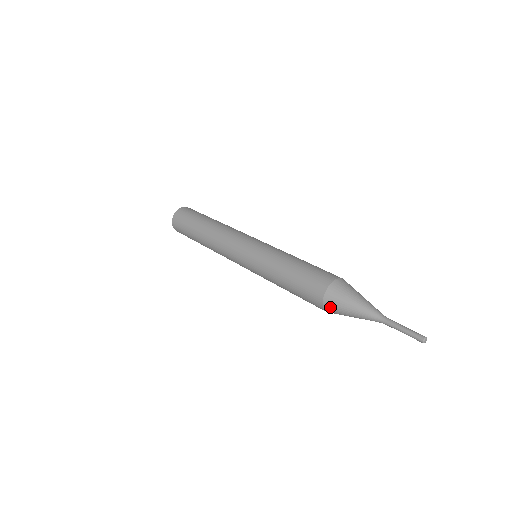
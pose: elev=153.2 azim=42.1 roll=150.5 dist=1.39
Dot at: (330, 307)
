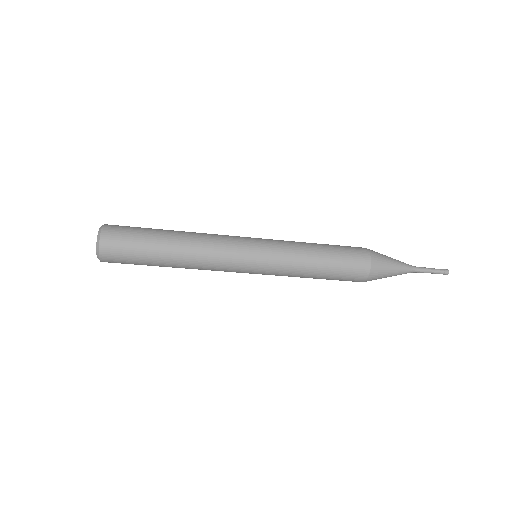
Dot at: (377, 262)
